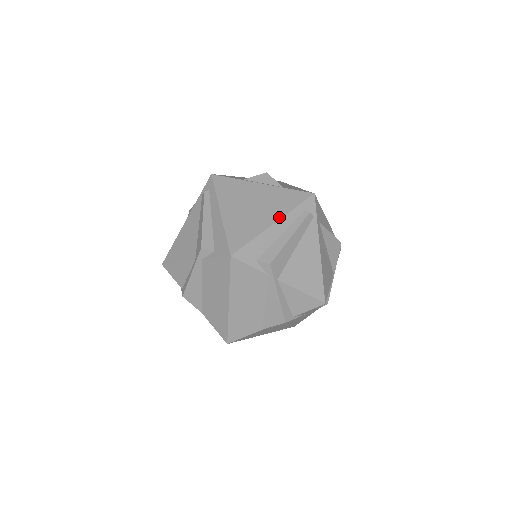
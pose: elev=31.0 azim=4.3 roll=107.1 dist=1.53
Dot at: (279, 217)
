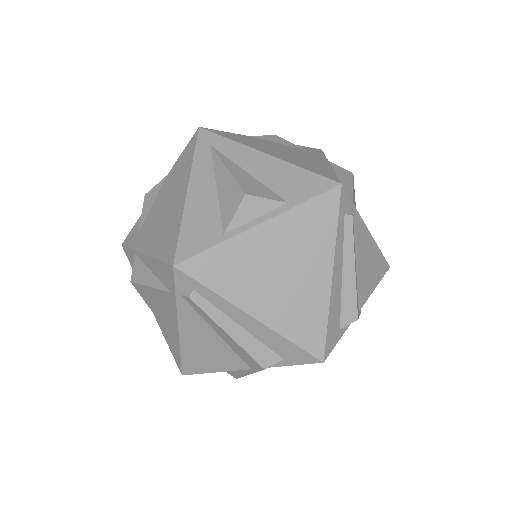
Dot at: (330, 262)
